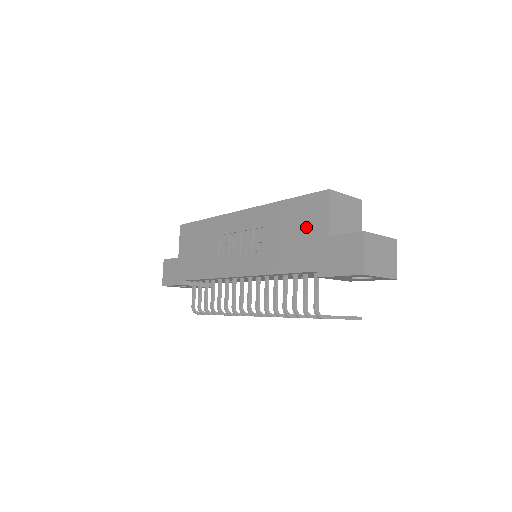
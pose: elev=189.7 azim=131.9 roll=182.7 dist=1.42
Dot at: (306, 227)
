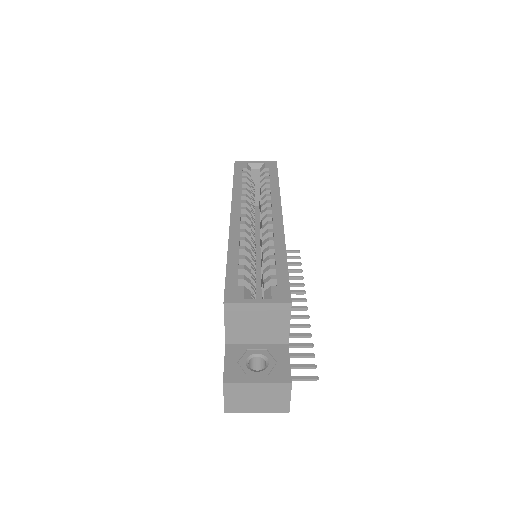
Dot at: occluded
